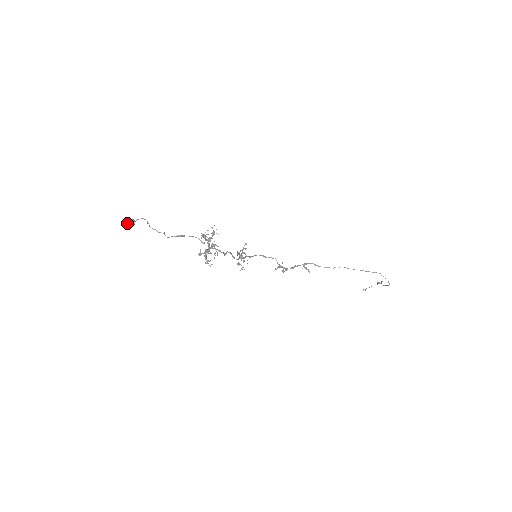
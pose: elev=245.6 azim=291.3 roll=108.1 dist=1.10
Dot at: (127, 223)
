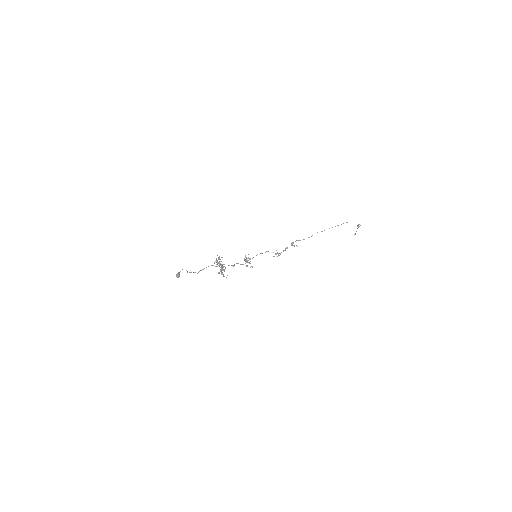
Dot at: (176, 276)
